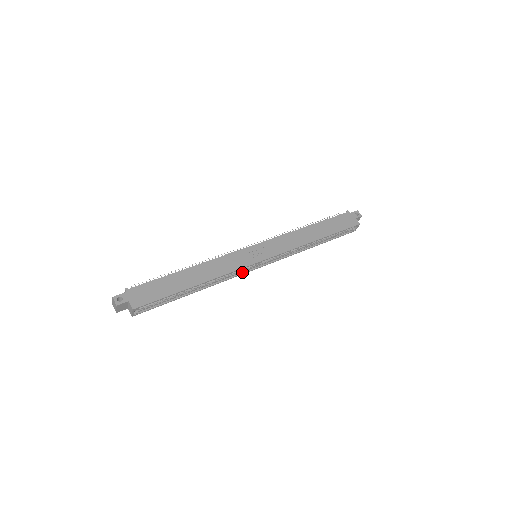
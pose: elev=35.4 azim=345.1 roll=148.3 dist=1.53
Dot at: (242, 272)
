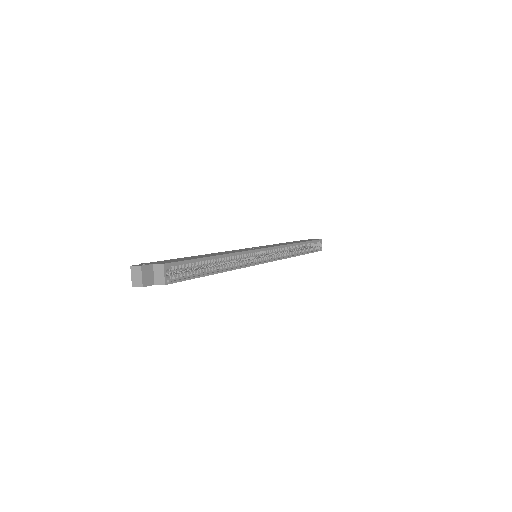
Dot at: (253, 264)
